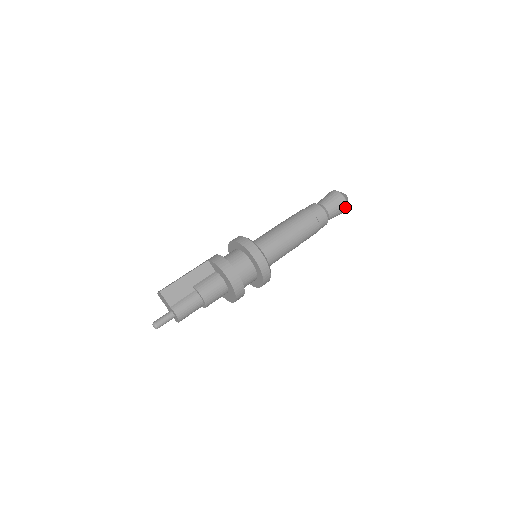
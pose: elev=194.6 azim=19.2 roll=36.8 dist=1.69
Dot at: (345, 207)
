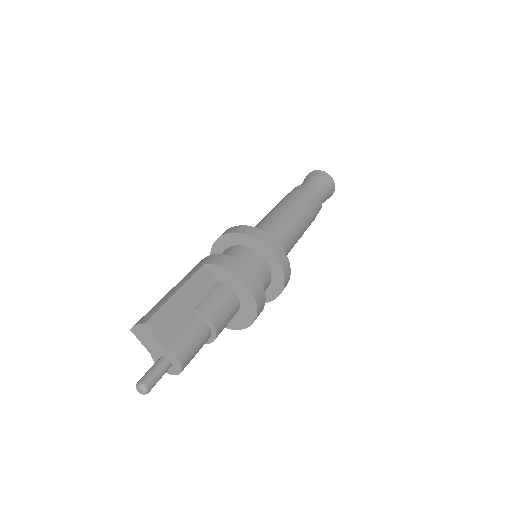
Dot at: (333, 191)
